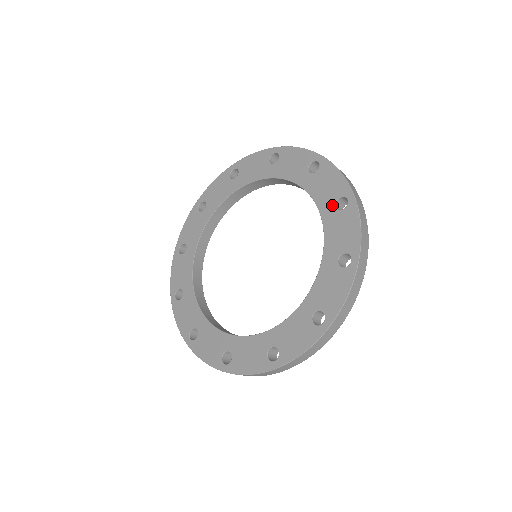
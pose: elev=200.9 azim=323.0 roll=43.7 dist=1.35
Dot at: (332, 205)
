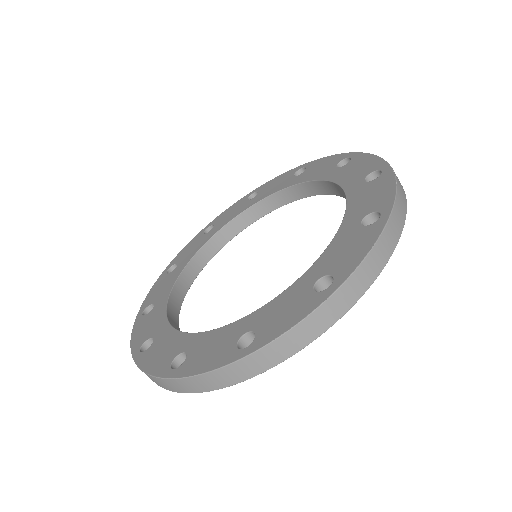
Dot at: (361, 180)
